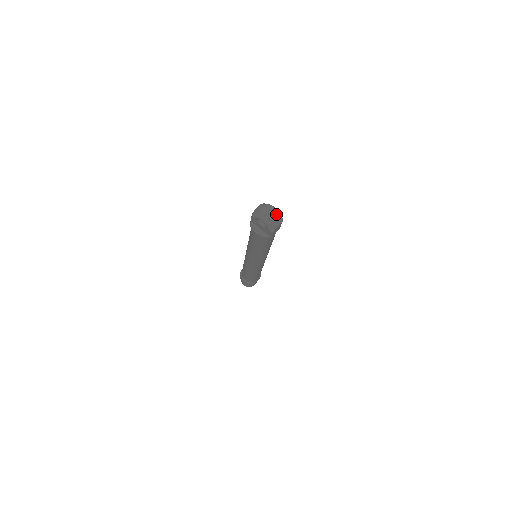
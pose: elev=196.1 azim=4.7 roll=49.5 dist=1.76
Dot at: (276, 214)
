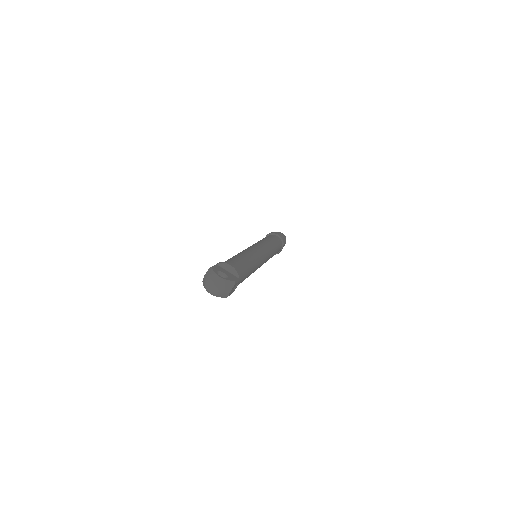
Dot at: (222, 285)
